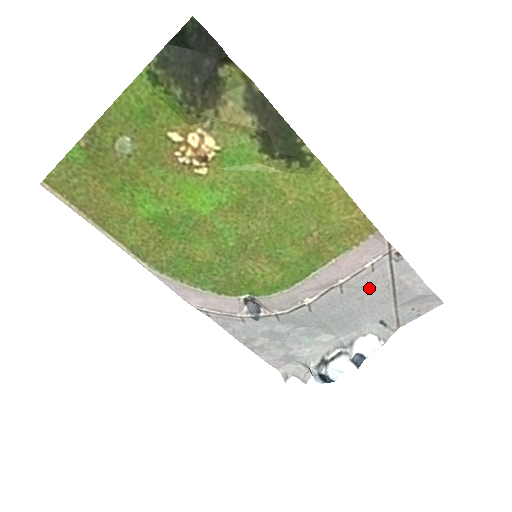
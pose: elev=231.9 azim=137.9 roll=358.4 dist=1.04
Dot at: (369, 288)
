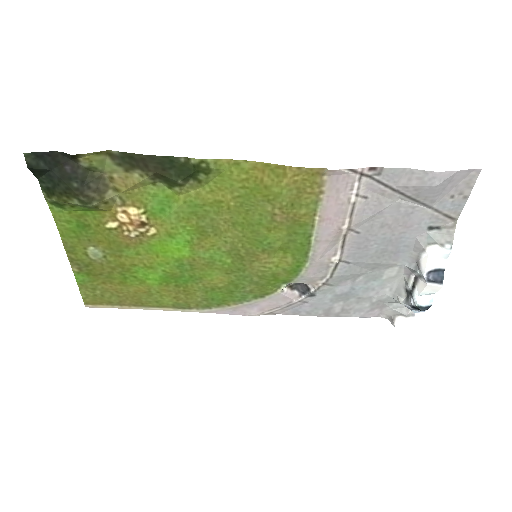
Dot at: (380, 213)
